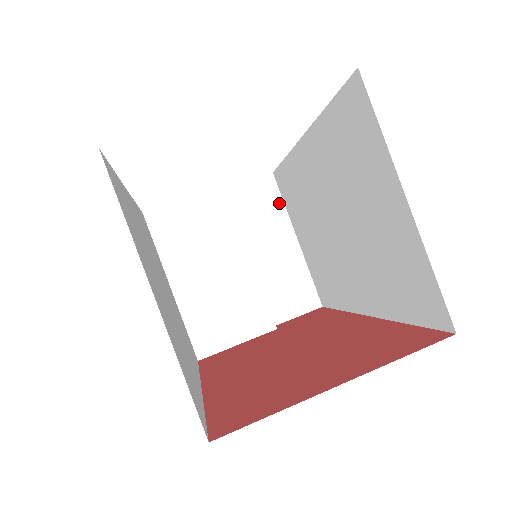
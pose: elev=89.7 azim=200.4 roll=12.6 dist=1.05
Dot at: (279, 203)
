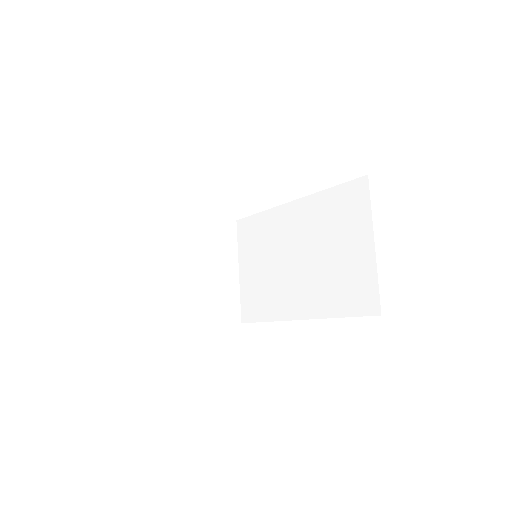
Dot at: (235, 242)
